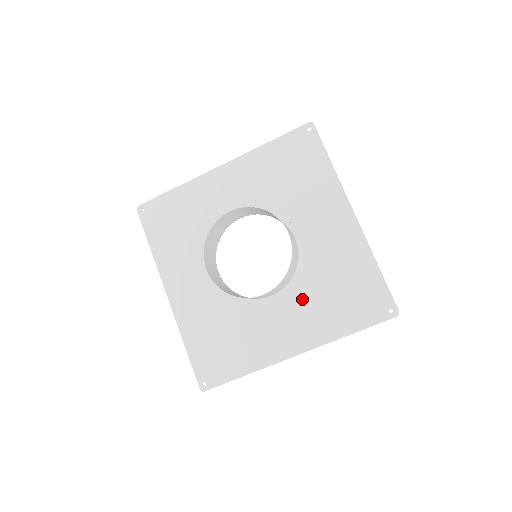
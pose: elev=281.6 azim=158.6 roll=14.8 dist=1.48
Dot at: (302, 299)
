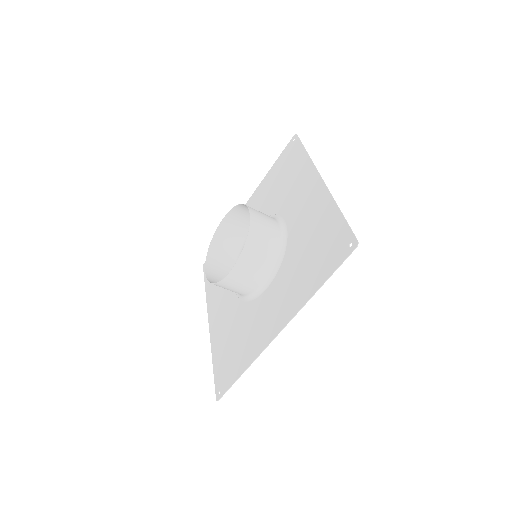
Dot at: (285, 275)
